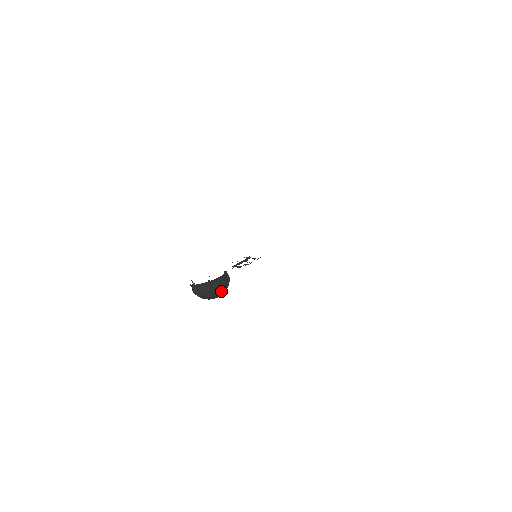
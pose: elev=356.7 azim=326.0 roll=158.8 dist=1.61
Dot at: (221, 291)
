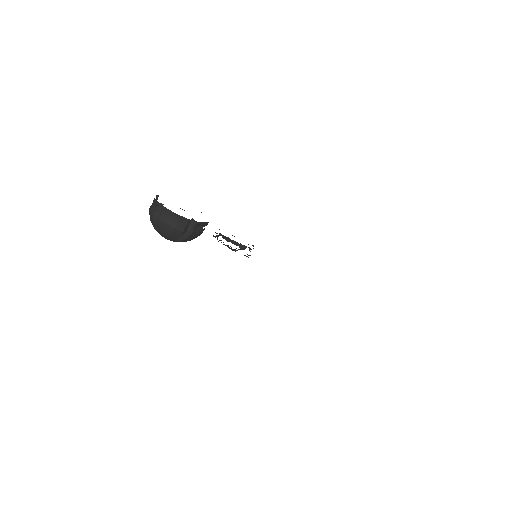
Dot at: (165, 231)
